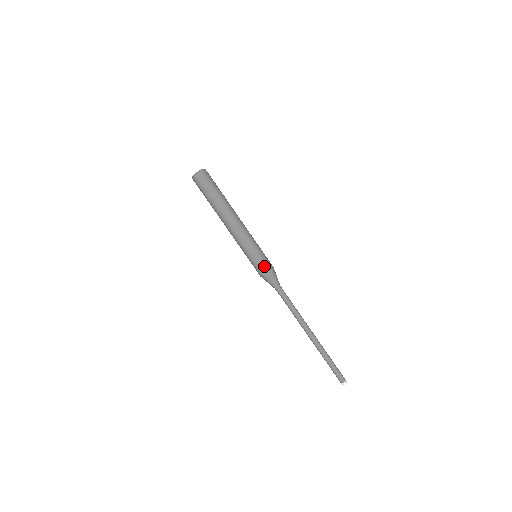
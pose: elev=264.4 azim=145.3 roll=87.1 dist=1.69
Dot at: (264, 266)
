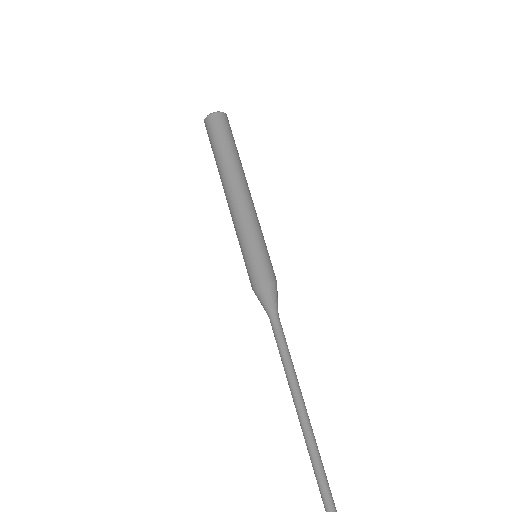
Dot at: (267, 270)
